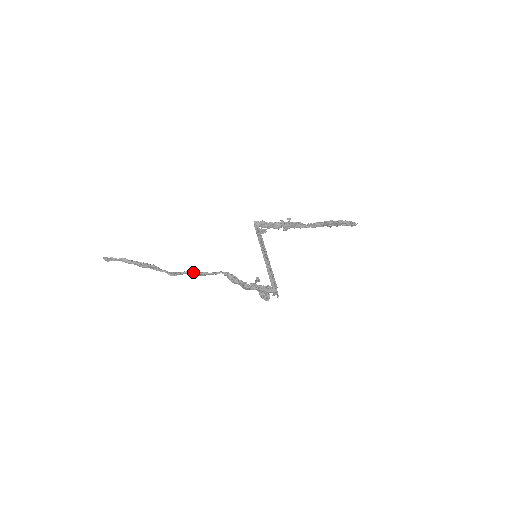
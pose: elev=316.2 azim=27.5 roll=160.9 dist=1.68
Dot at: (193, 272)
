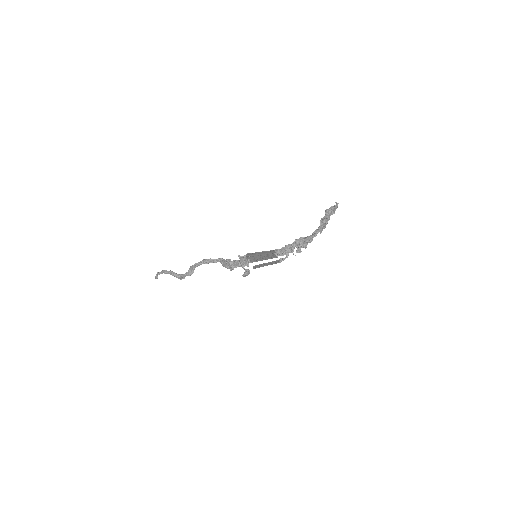
Dot at: (199, 263)
